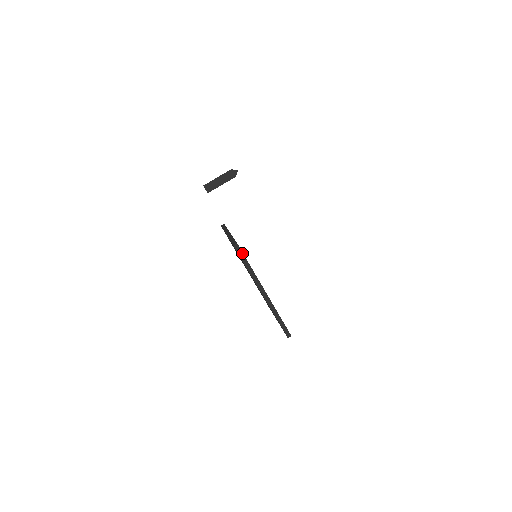
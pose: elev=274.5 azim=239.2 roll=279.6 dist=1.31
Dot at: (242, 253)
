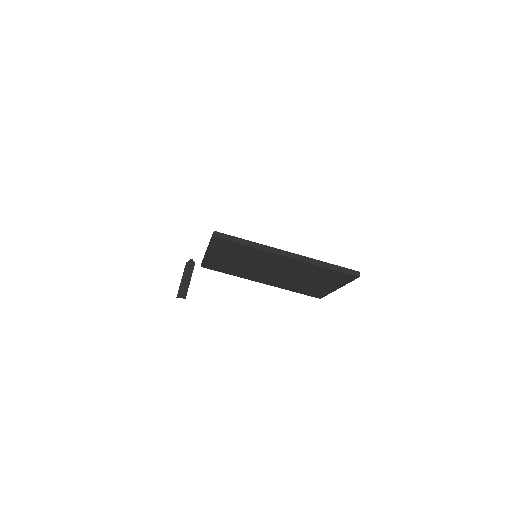
Dot at: (228, 236)
